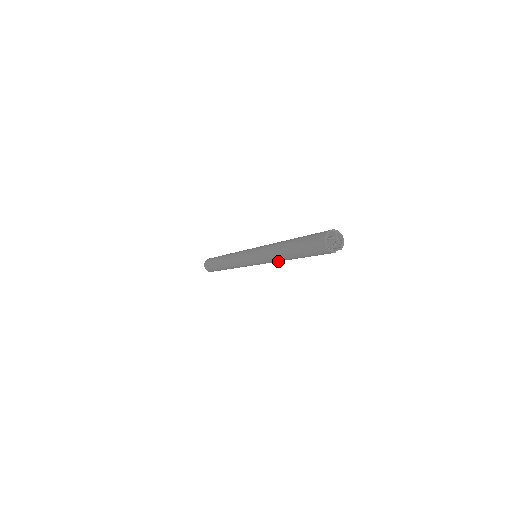
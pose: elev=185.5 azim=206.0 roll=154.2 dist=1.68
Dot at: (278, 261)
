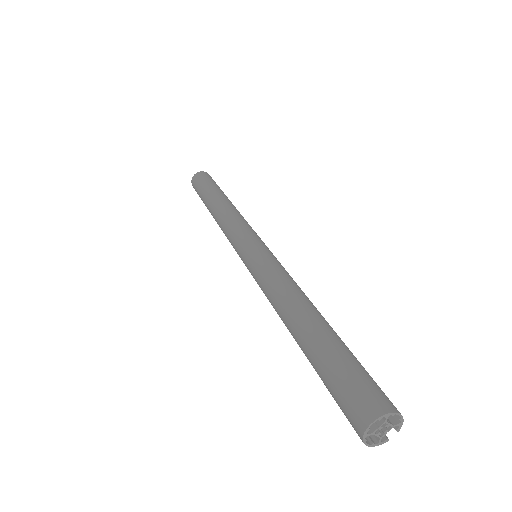
Dot at: occluded
